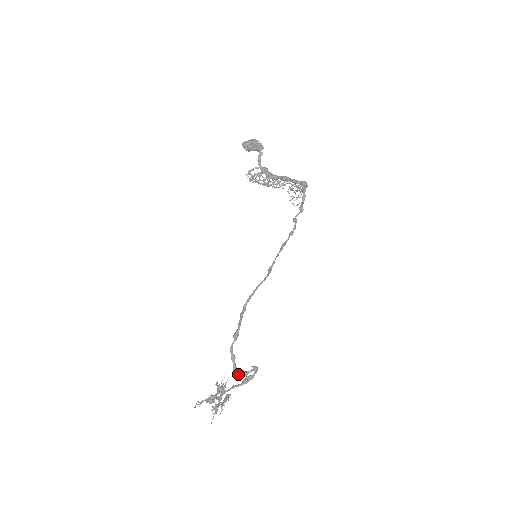
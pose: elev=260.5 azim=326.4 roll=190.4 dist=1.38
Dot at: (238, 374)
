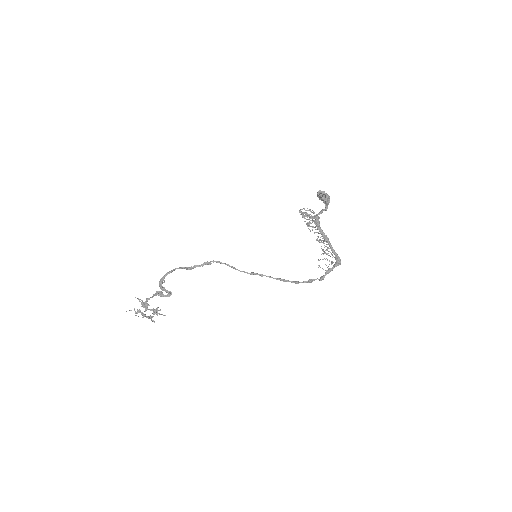
Dot at: (160, 282)
